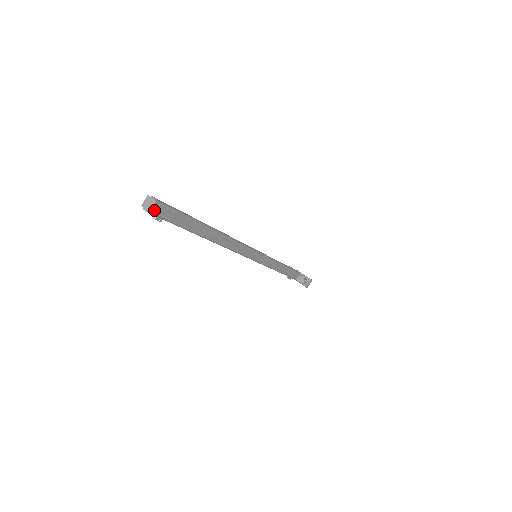
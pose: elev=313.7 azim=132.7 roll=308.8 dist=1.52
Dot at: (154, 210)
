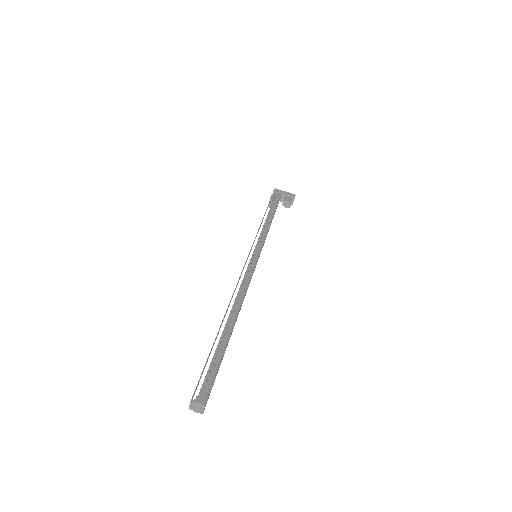
Dot at: (204, 408)
